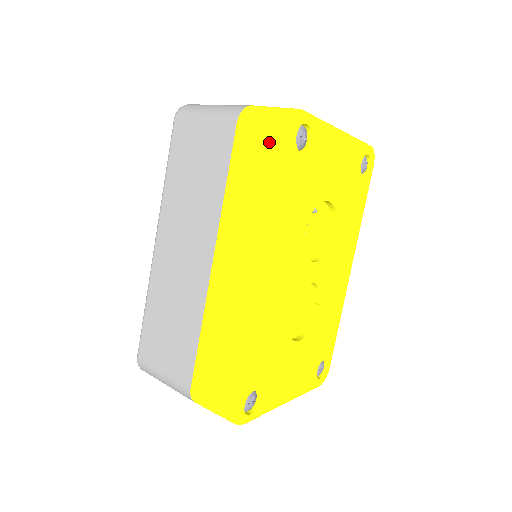
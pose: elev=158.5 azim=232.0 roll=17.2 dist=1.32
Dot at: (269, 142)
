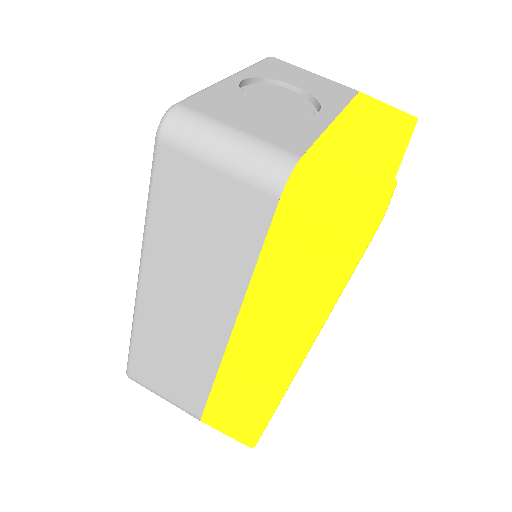
Dot at: (332, 247)
